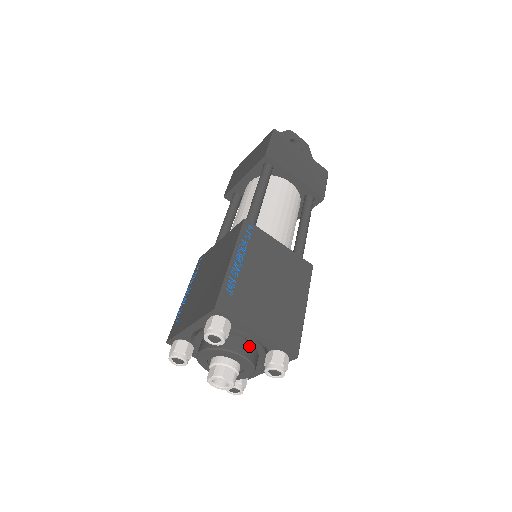
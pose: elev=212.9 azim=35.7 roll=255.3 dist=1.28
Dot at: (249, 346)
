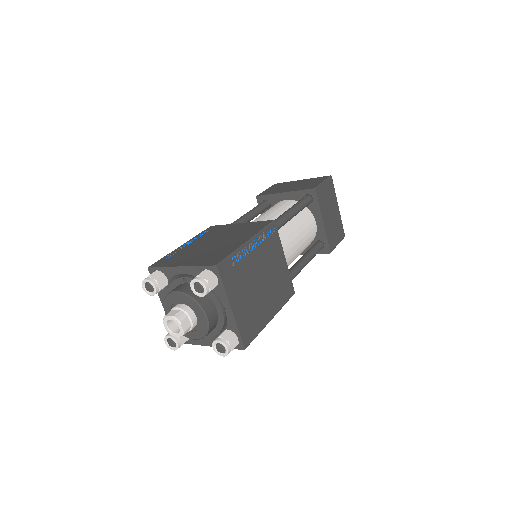
Dot at: (187, 285)
